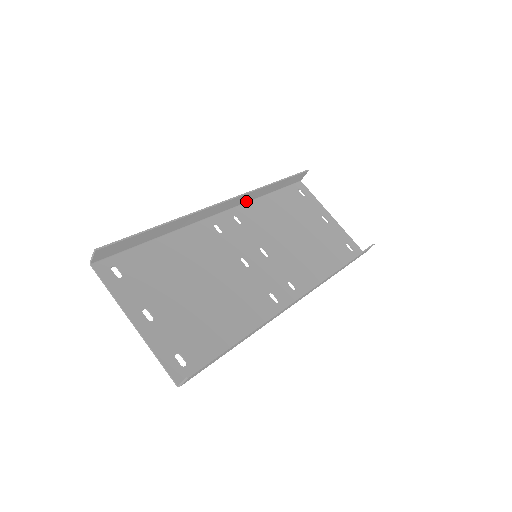
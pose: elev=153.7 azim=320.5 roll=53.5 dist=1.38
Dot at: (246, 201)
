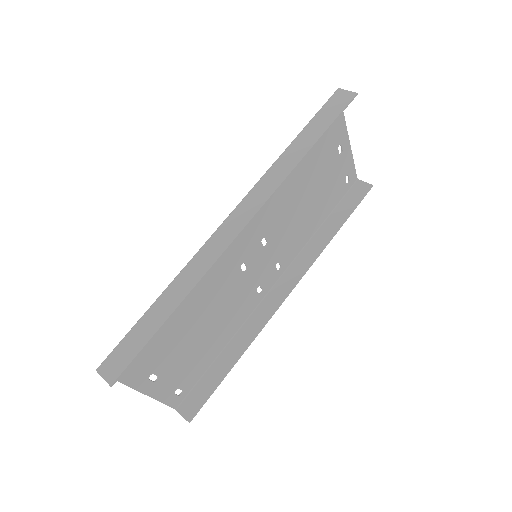
Dot at: (264, 179)
